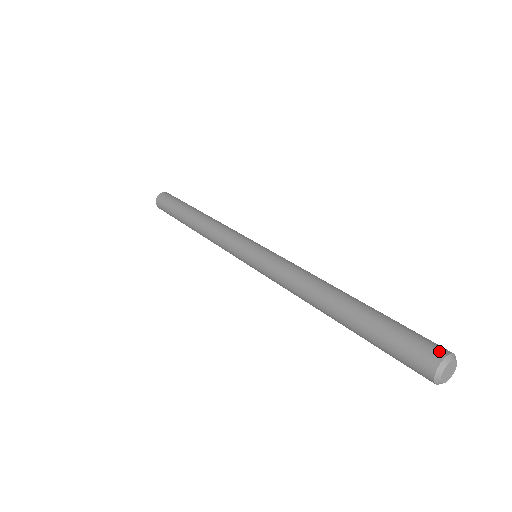
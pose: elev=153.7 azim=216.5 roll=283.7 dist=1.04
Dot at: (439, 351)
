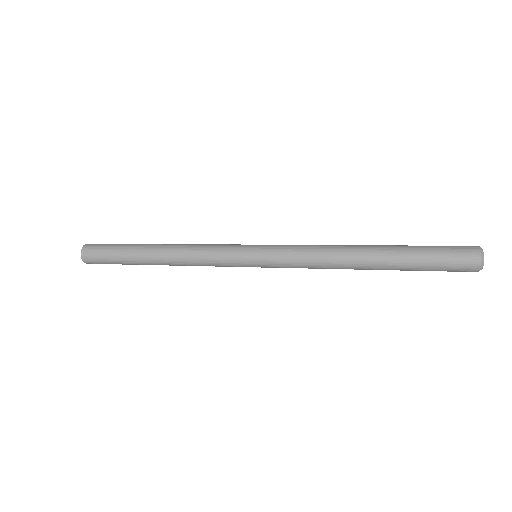
Dot at: (471, 246)
